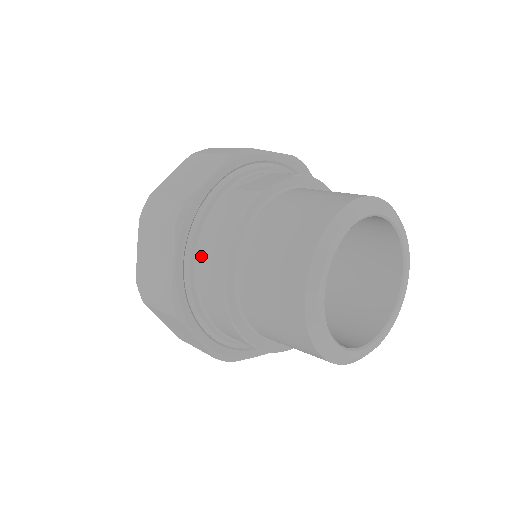
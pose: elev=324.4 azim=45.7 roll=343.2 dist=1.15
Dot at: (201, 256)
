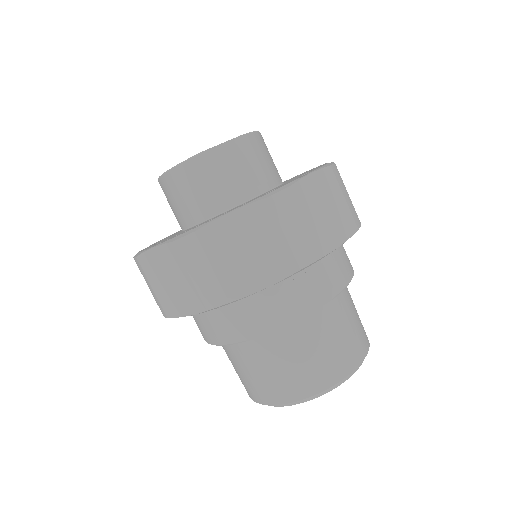
Dot at: (212, 314)
